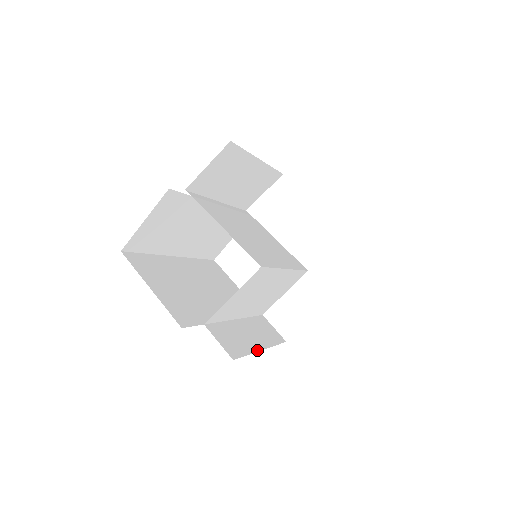
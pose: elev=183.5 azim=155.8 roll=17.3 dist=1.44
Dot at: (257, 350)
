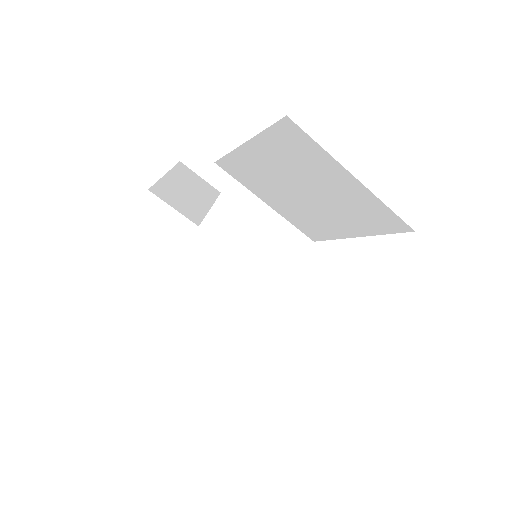
Dot at: occluded
